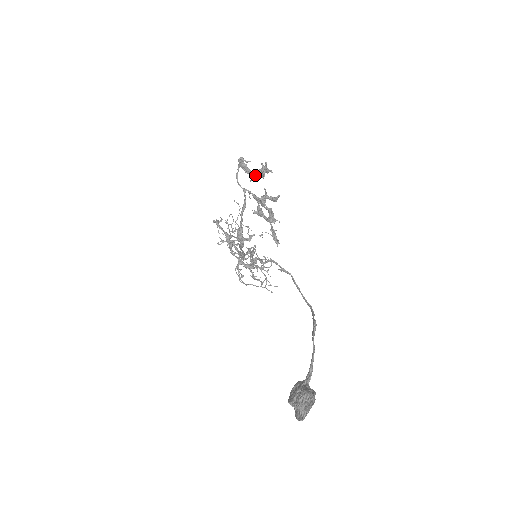
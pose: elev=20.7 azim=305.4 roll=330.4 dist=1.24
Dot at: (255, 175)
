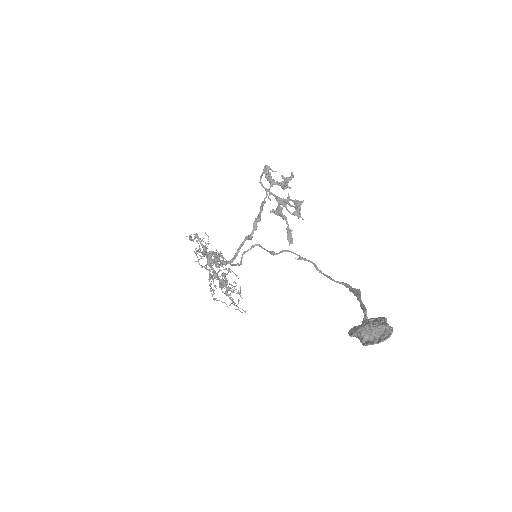
Dot at: (277, 184)
